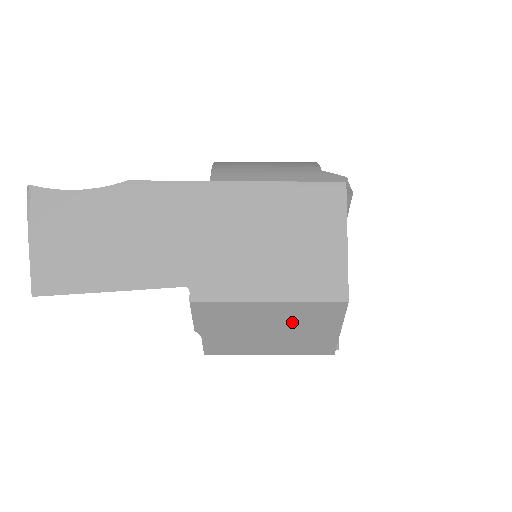
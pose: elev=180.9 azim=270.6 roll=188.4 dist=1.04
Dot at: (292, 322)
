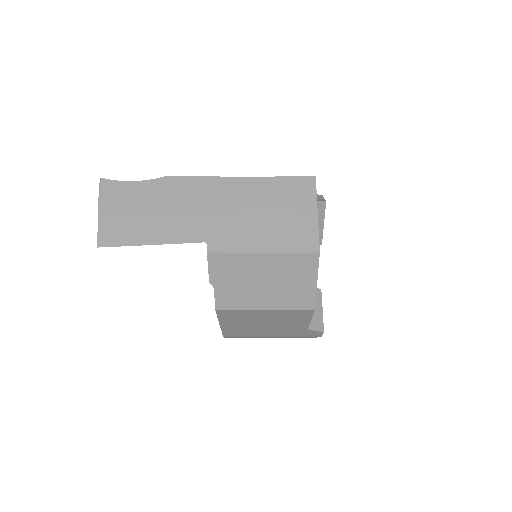
Dot at: (280, 273)
